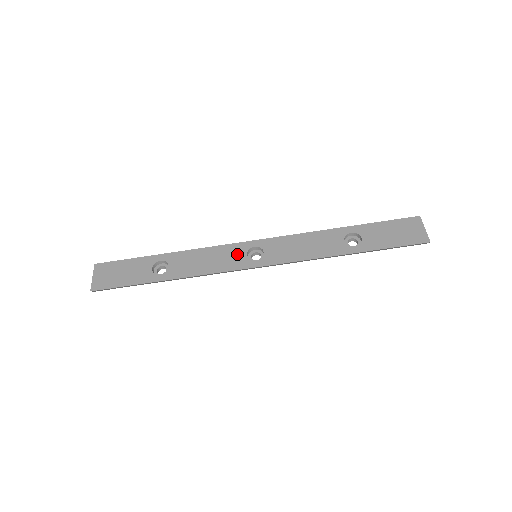
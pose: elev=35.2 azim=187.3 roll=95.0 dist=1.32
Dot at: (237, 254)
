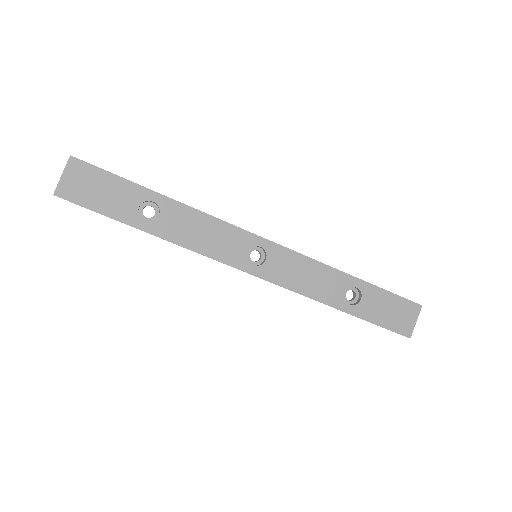
Dot at: (239, 245)
